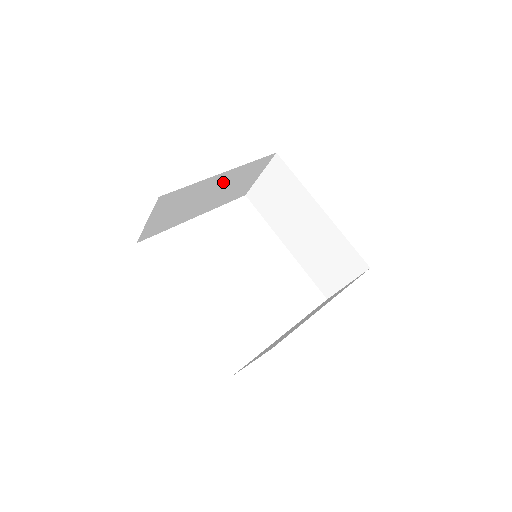
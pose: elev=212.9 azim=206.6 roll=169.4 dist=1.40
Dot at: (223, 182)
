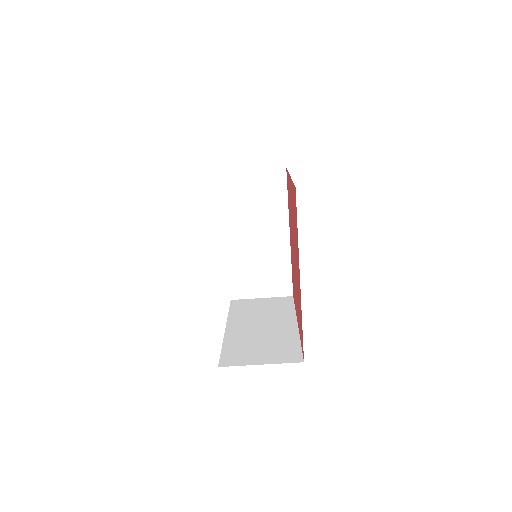
Dot at: occluded
